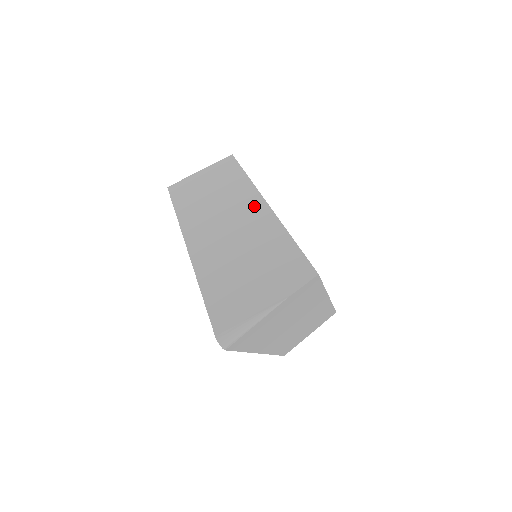
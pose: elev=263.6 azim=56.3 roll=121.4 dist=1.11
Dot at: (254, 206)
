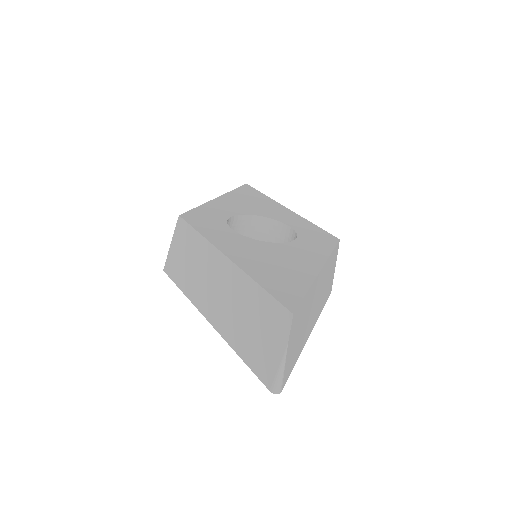
Dot at: (223, 266)
